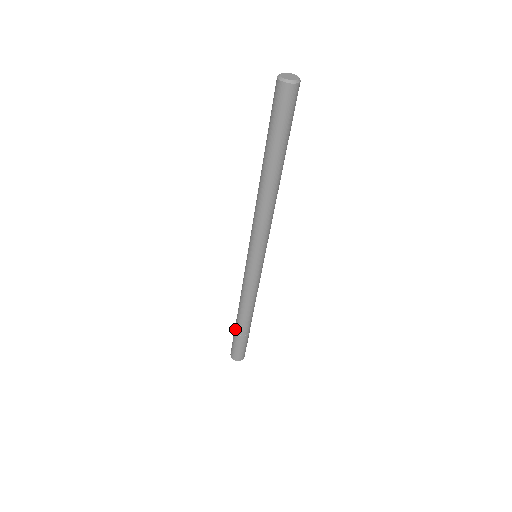
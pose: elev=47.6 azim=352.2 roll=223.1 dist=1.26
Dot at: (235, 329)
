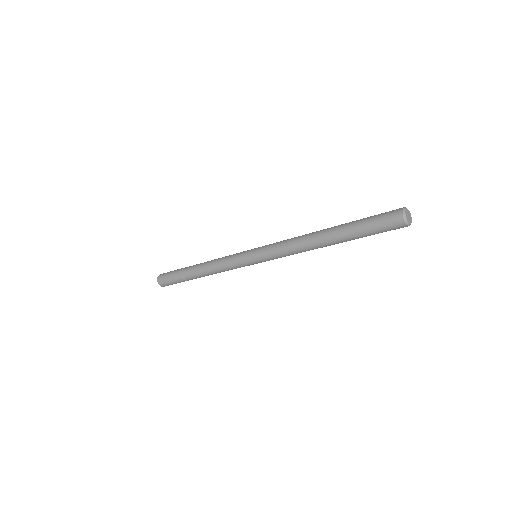
Dot at: (186, 279)
